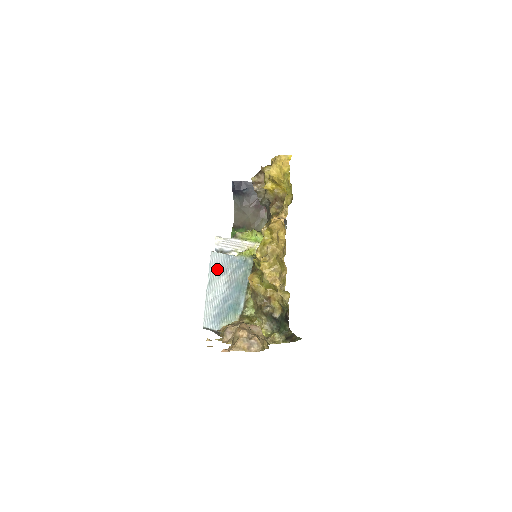
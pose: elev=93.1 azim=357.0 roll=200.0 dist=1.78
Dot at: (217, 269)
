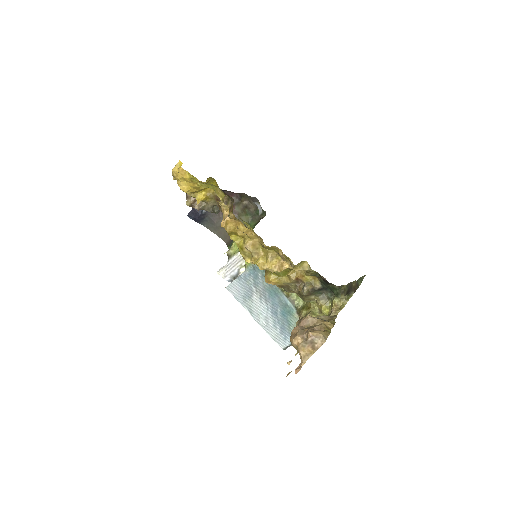
Dot at: (244, 296)
